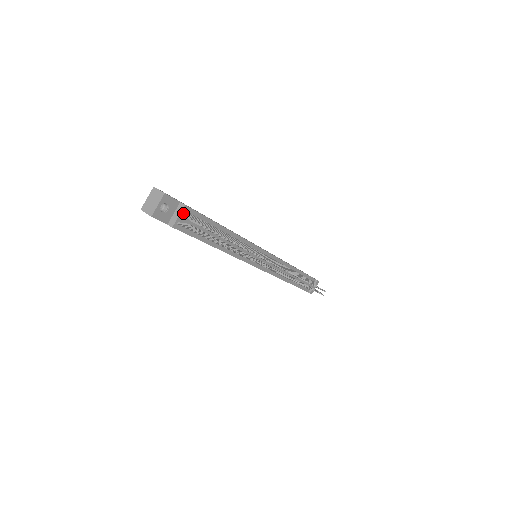
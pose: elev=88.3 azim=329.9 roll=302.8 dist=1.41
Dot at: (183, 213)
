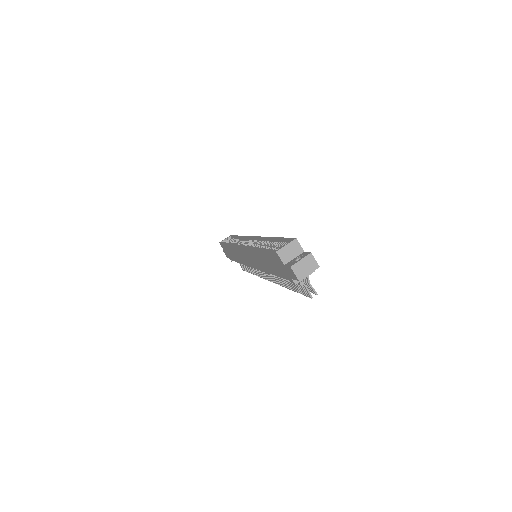
Dot at: occluded
